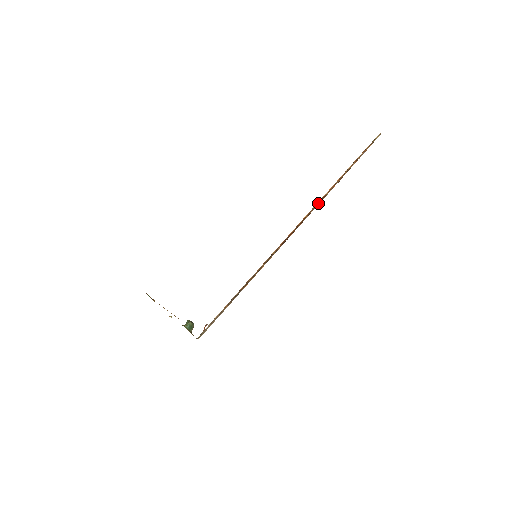
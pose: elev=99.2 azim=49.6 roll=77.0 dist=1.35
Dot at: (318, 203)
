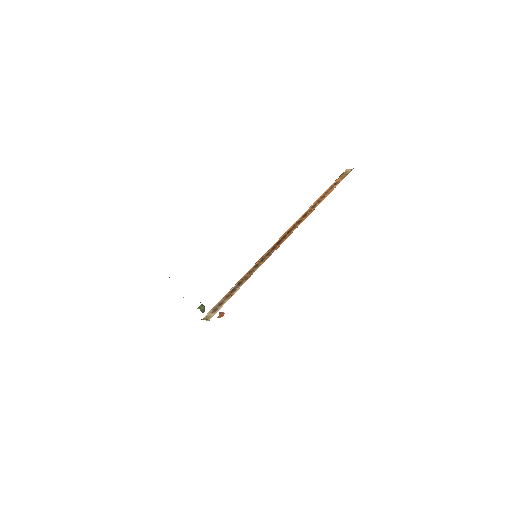
Dot at: (302, 218)
